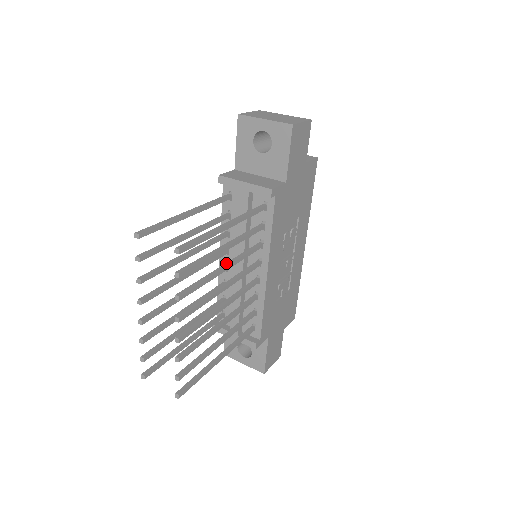
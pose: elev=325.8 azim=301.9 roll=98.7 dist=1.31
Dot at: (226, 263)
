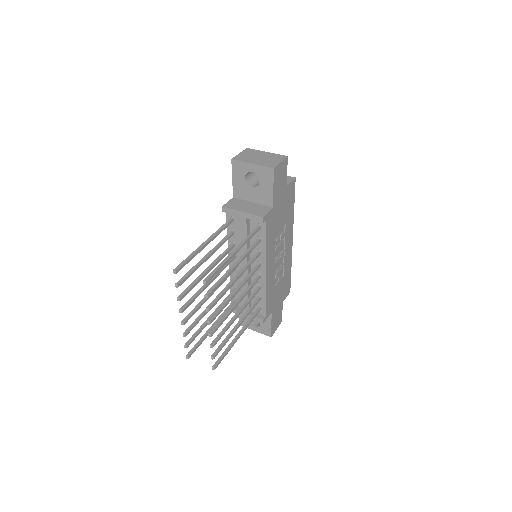
Dot at: (236, 275)
